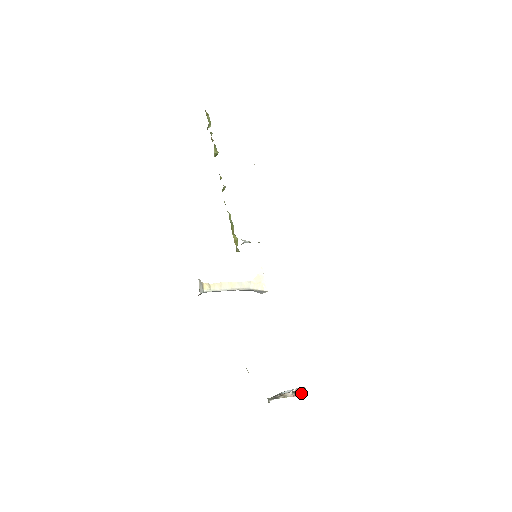
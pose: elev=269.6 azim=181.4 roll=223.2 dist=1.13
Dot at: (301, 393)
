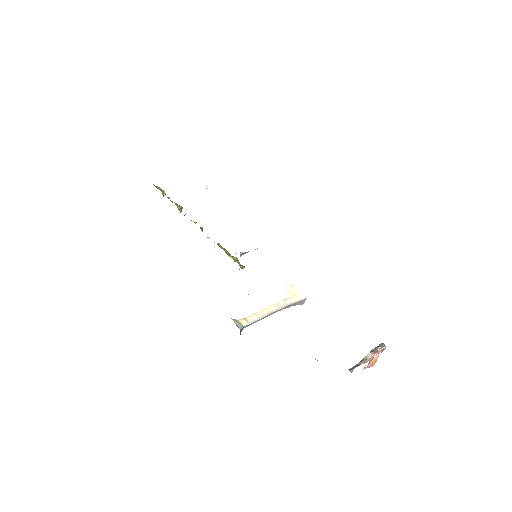
Dot at: (380, 349)
